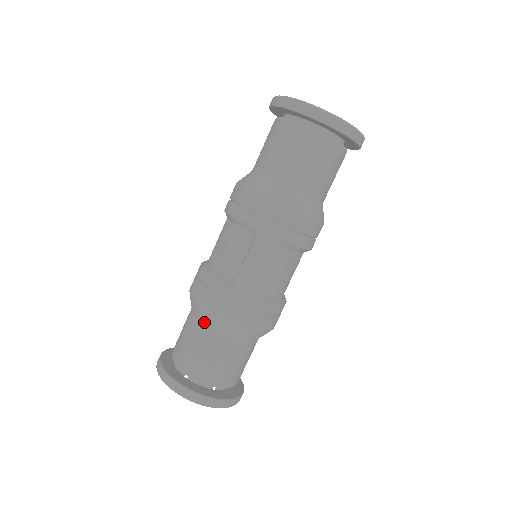
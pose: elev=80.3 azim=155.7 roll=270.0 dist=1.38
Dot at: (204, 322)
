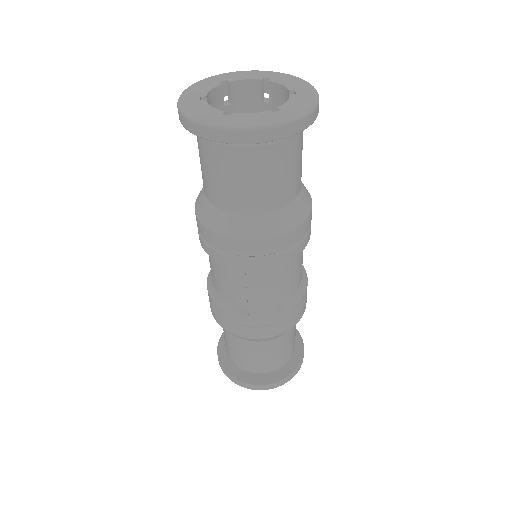
Dot at: (240, 338)
